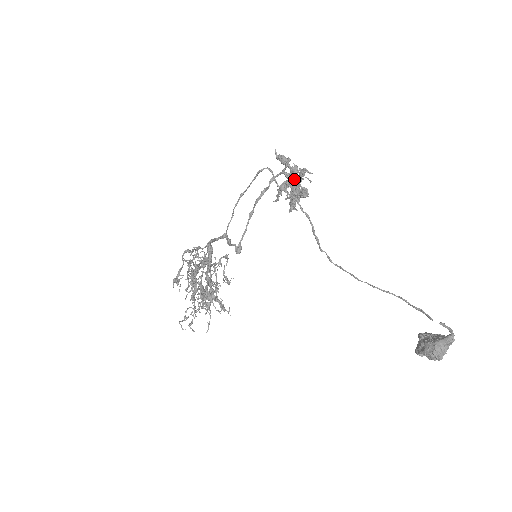
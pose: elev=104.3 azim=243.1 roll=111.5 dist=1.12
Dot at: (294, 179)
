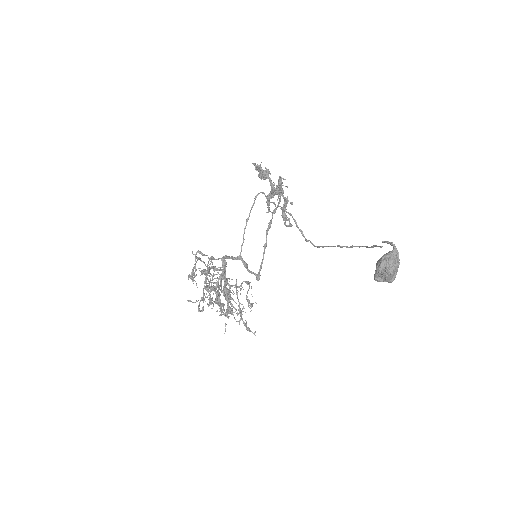
Dot at: (263, 174)
